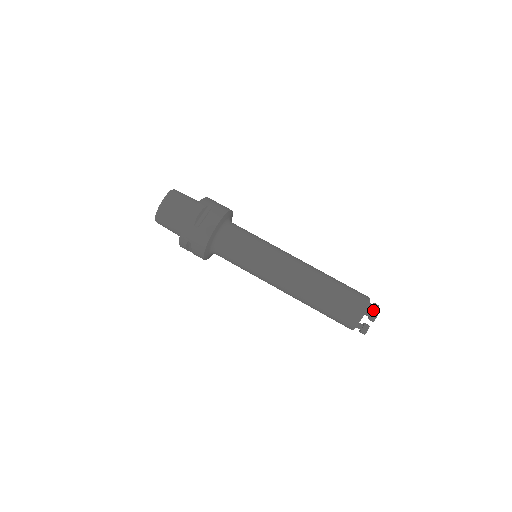
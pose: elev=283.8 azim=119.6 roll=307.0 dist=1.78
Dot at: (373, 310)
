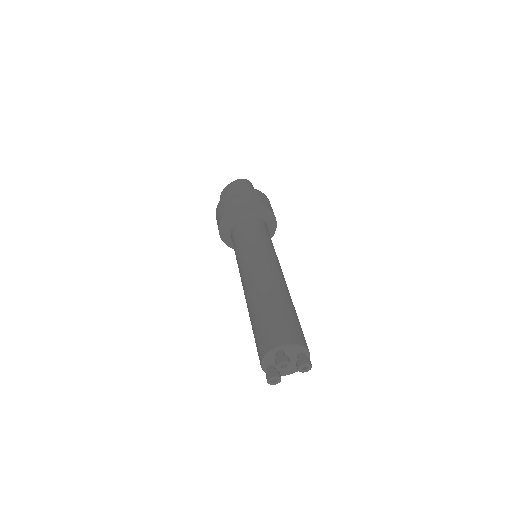
Dot at: (285, 355)
